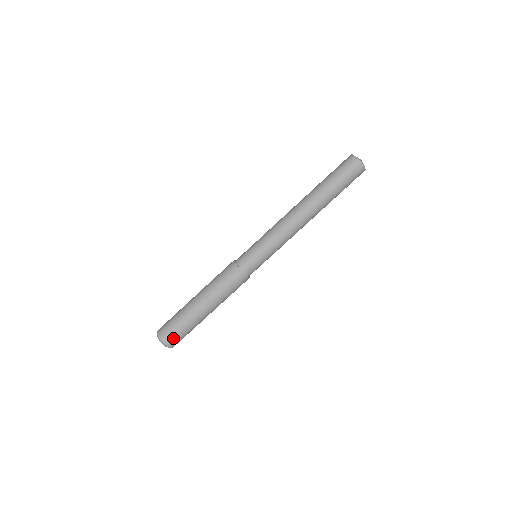
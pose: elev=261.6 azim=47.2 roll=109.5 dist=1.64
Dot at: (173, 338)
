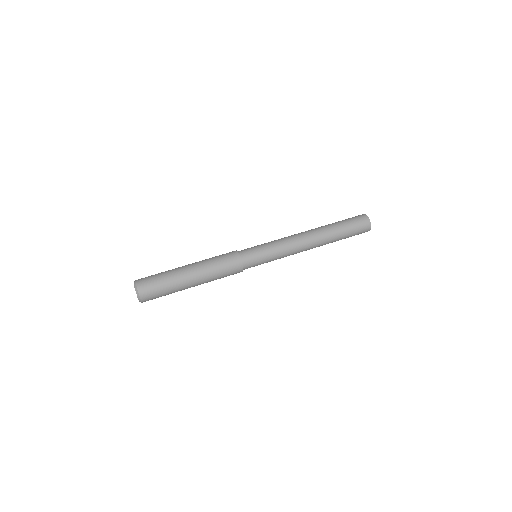
Dot at: (146, 278)
